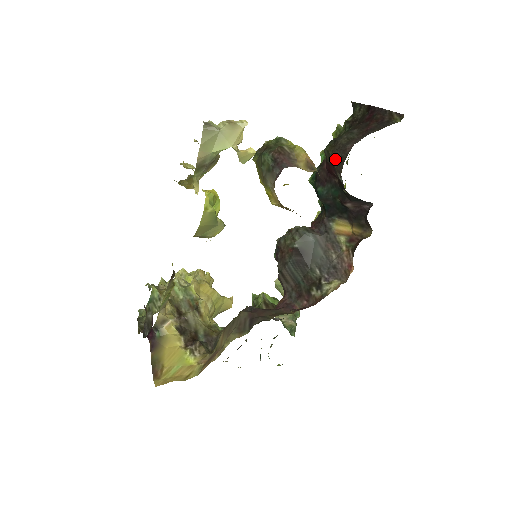
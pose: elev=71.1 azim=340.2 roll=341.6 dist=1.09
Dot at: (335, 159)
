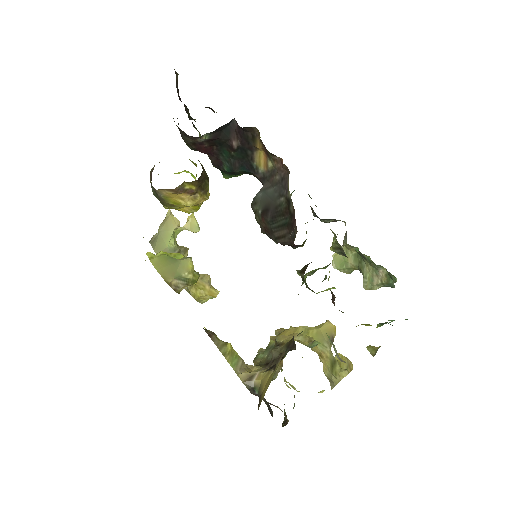
Dot at: (186, 138)
